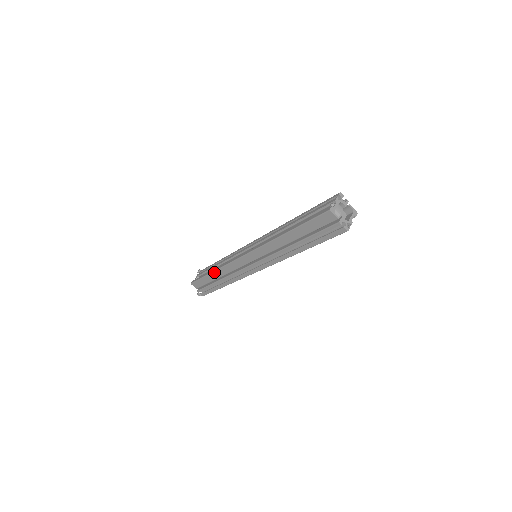
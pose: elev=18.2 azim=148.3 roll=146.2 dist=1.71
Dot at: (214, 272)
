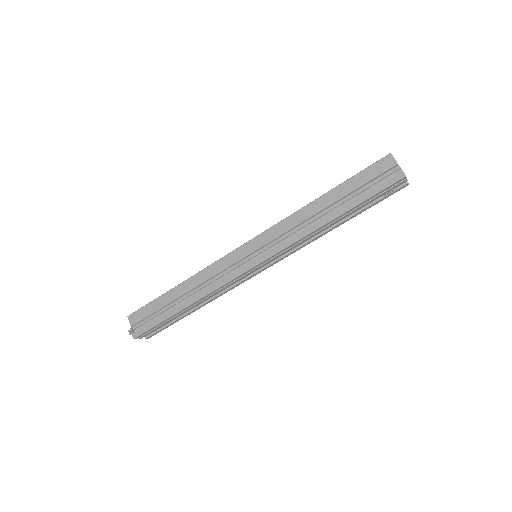
Dot at: (182, 283)
